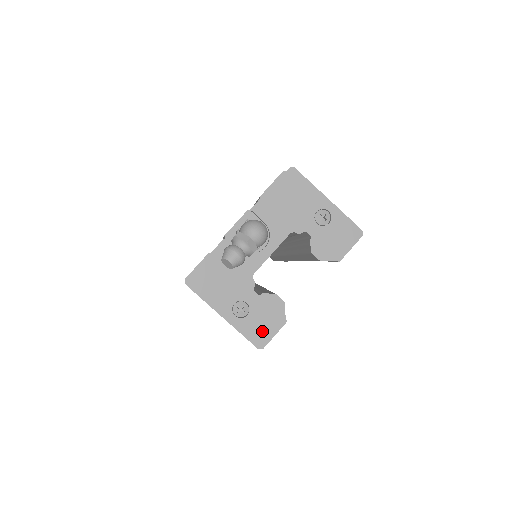
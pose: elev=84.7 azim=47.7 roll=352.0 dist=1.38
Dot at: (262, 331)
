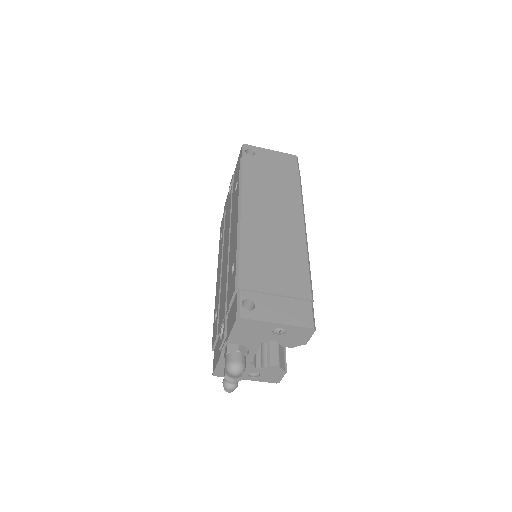
Dot at: (273, 378)
